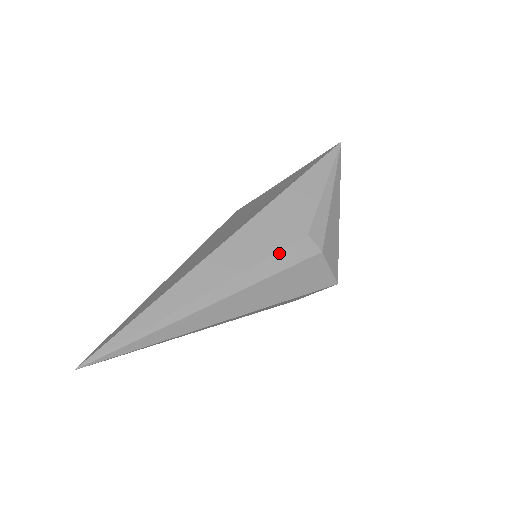
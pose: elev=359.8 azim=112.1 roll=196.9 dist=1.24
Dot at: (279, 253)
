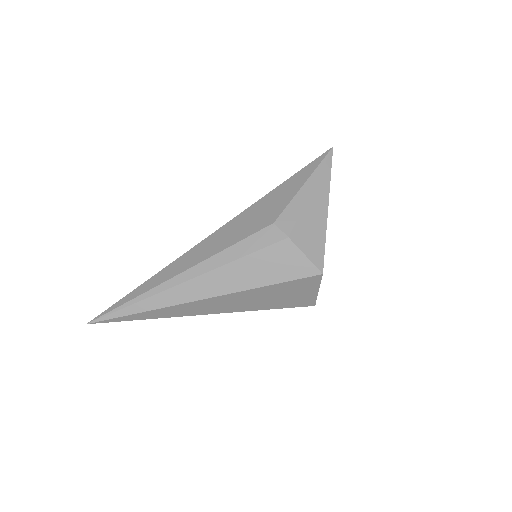
Dot at: (245, 240)
